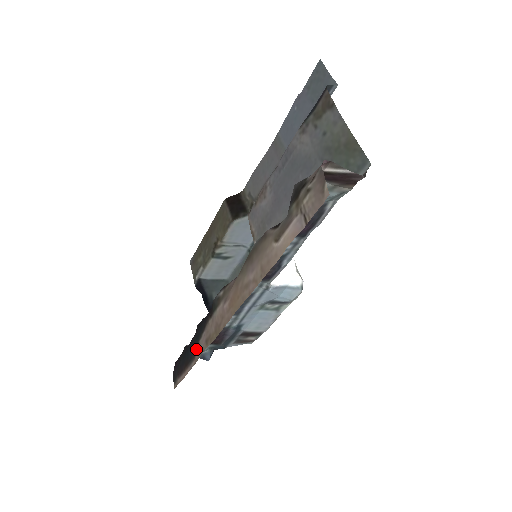
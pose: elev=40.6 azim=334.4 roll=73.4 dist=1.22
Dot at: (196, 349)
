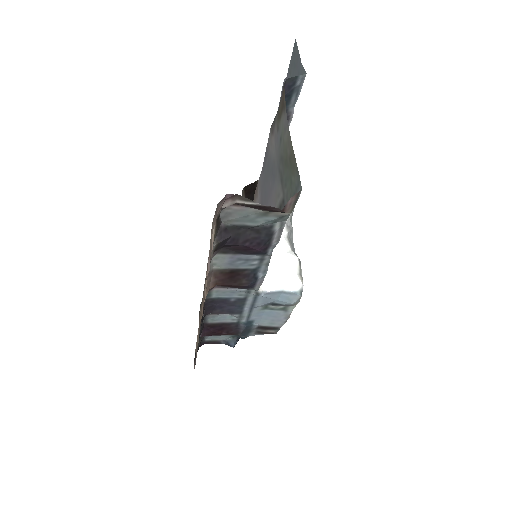
Dot at: occluded
